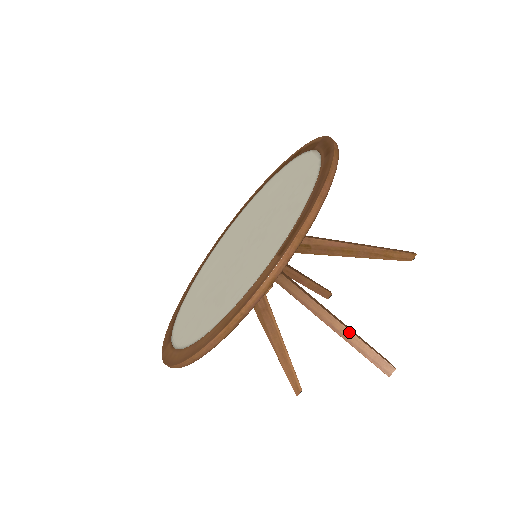
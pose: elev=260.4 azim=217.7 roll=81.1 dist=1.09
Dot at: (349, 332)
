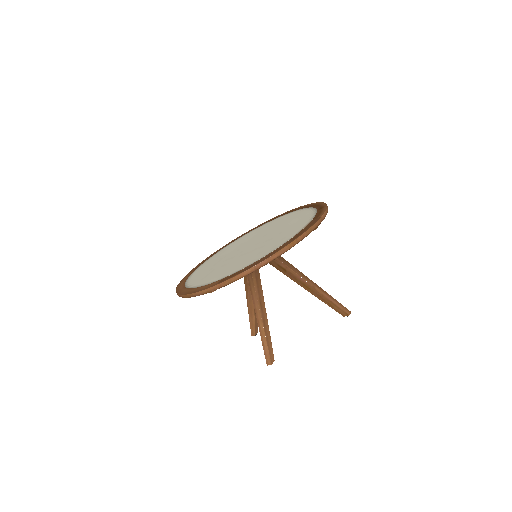
Dot at: (263, 331)
